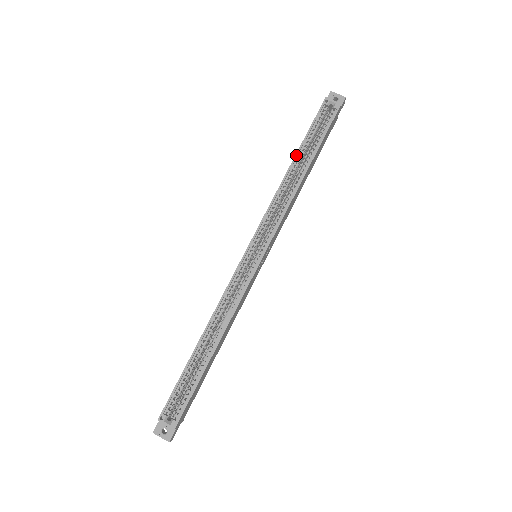
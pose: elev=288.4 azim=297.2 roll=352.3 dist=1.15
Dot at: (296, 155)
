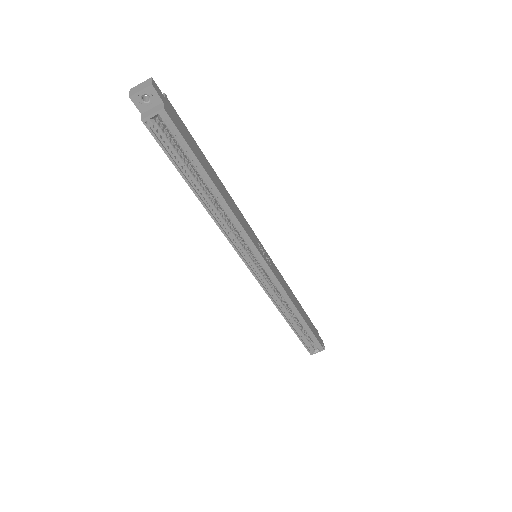
Dot at: (194, 193)
